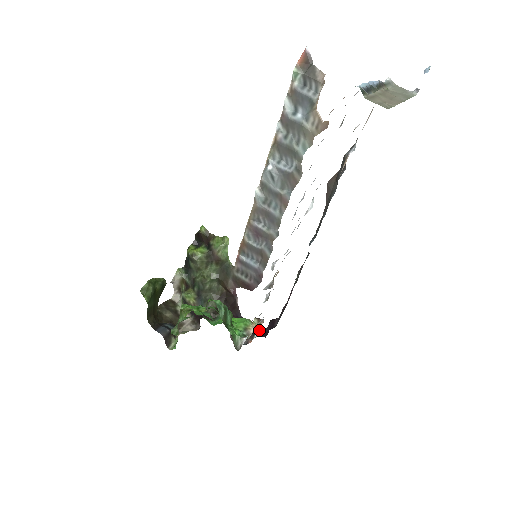
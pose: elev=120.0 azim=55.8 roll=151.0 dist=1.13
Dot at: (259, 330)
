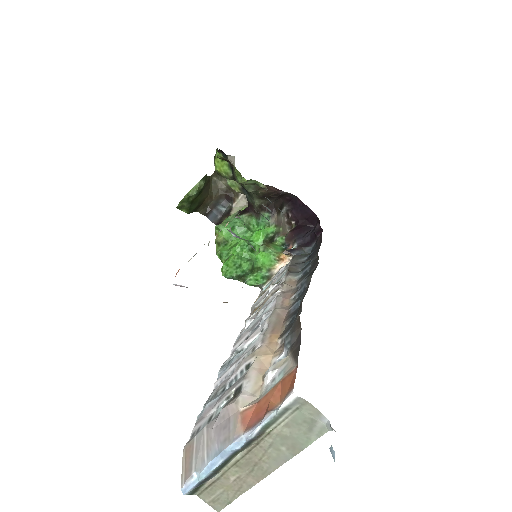
Dot at: (312, 215)
